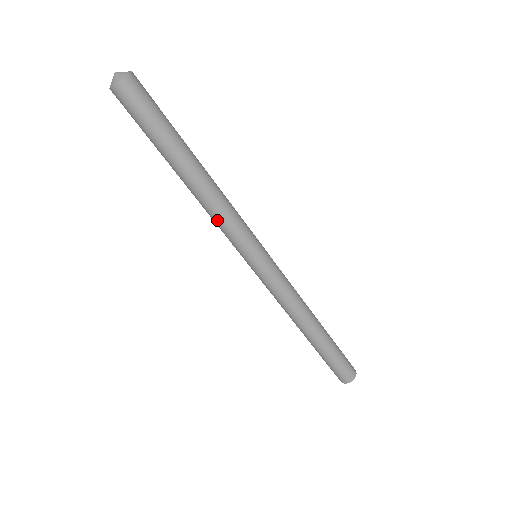
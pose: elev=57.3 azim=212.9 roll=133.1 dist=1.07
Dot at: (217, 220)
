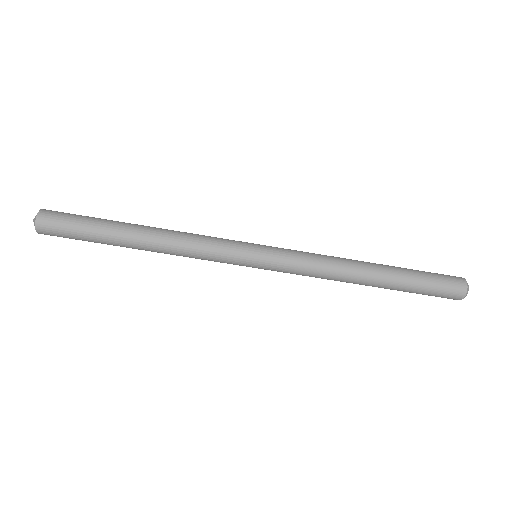
Dot at: (193, 257)
